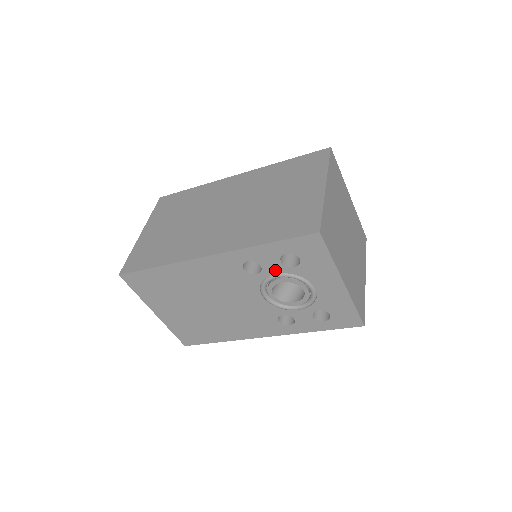
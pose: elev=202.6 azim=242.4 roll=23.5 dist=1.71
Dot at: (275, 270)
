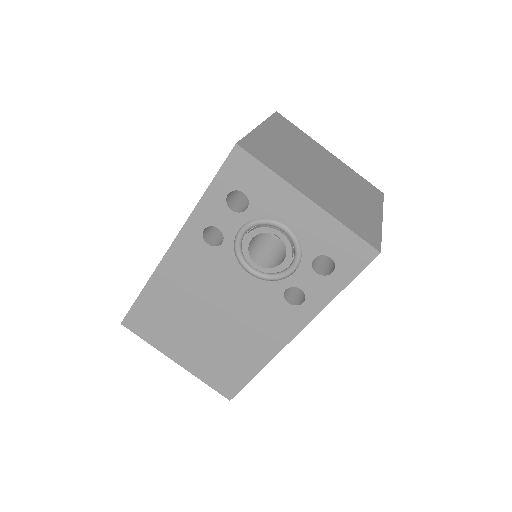
Dot at: (234, 226)
